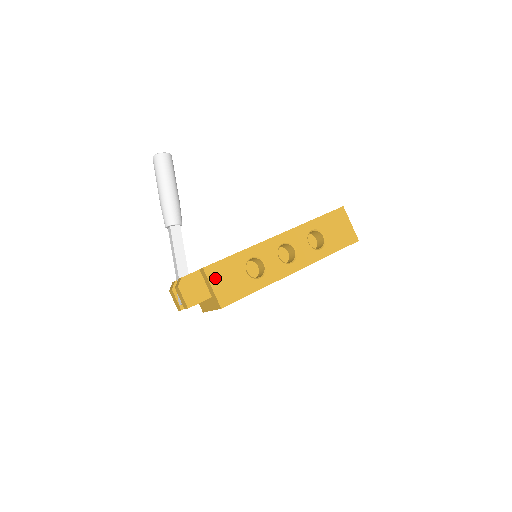
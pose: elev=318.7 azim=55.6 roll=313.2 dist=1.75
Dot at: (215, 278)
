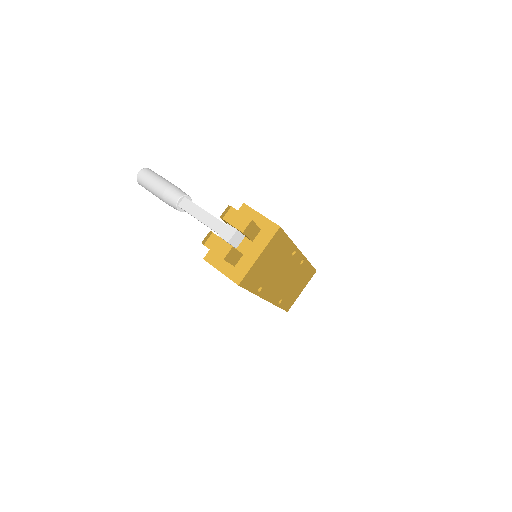
Dot at: occluded
